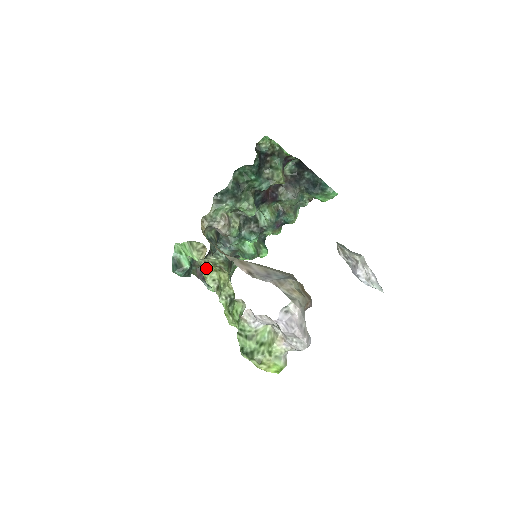
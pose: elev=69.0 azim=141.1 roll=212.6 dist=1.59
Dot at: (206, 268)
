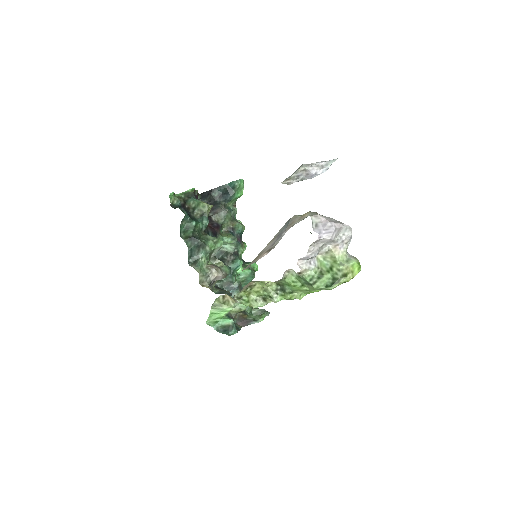
Dot at: (243, 300)
